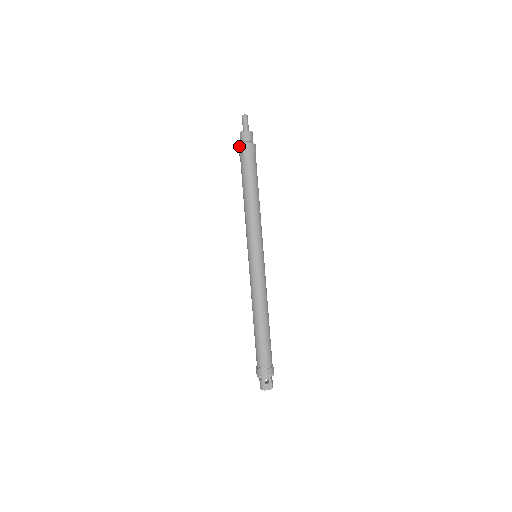
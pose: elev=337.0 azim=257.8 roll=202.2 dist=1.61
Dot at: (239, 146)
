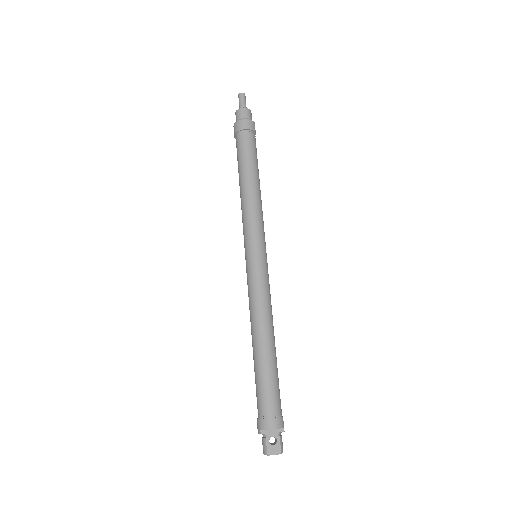
Dot at: (234, 125)
